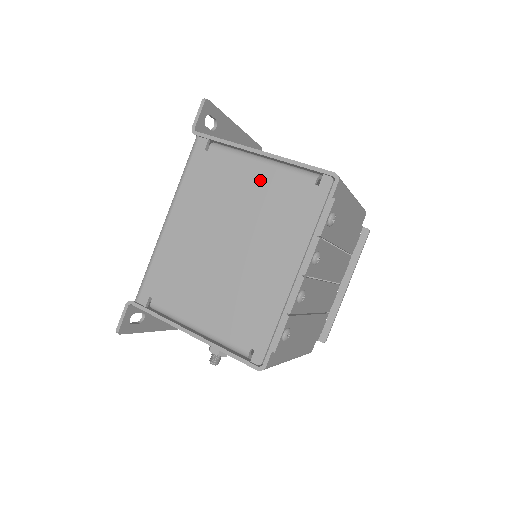
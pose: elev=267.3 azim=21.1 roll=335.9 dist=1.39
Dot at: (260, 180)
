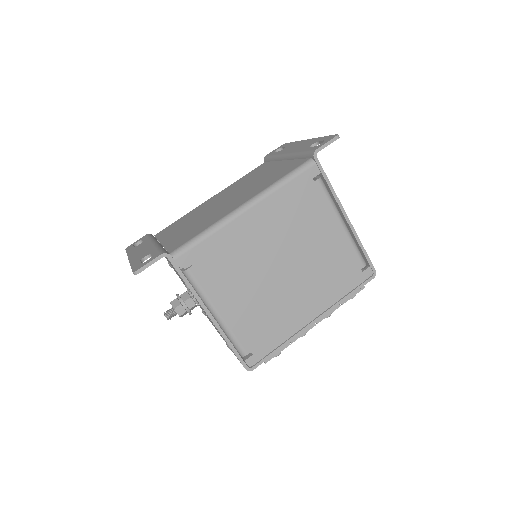
Dot at: (334, 238)
